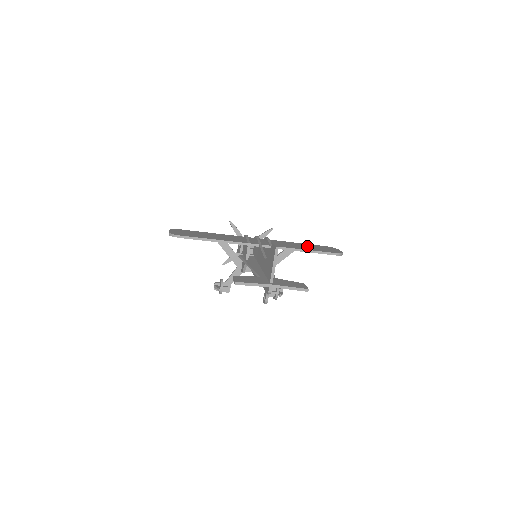
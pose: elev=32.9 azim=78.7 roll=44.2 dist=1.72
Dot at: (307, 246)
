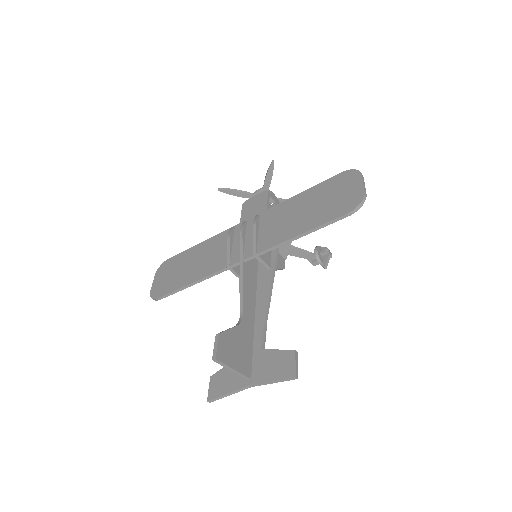
Dot at: (310, 205)
